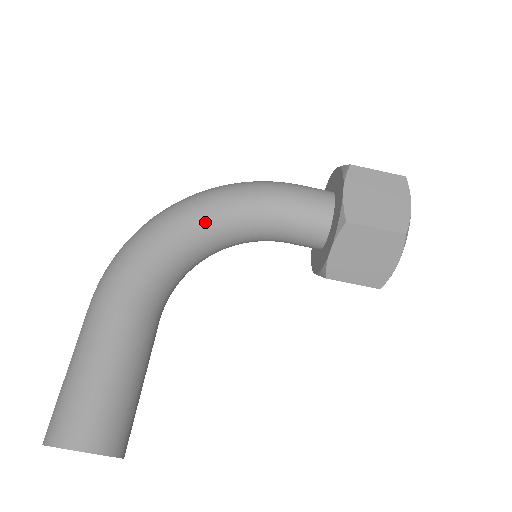
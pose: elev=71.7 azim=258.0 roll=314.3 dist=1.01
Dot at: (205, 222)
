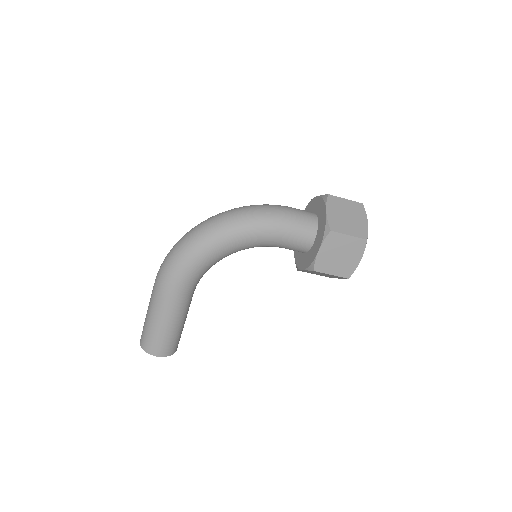
Dot at: (225, 252)
